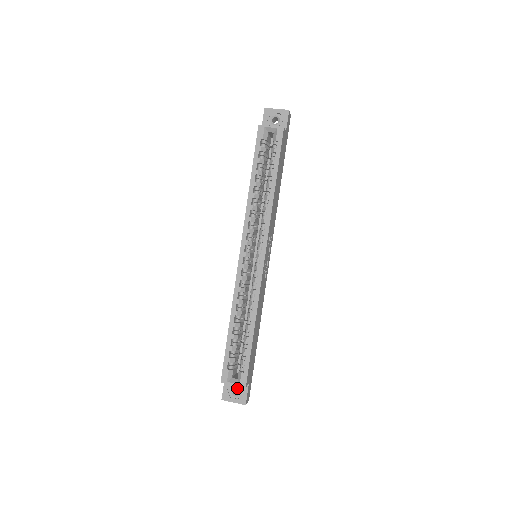
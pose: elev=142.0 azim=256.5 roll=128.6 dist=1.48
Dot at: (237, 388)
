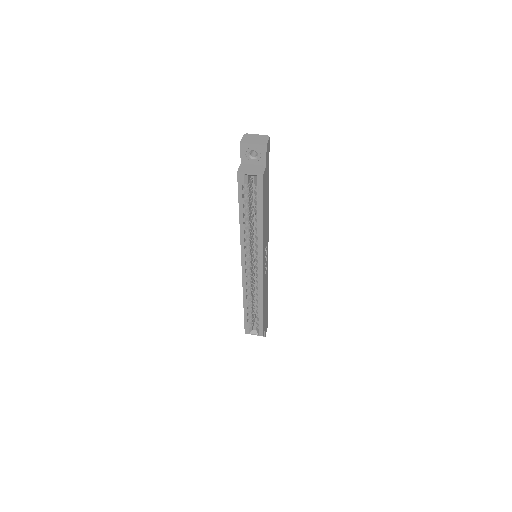
Dot at: occluded
